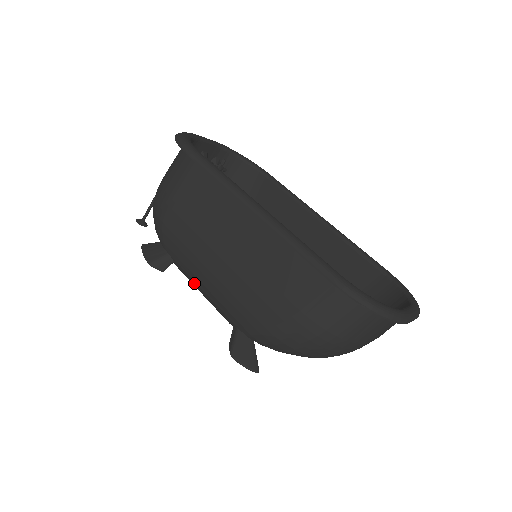
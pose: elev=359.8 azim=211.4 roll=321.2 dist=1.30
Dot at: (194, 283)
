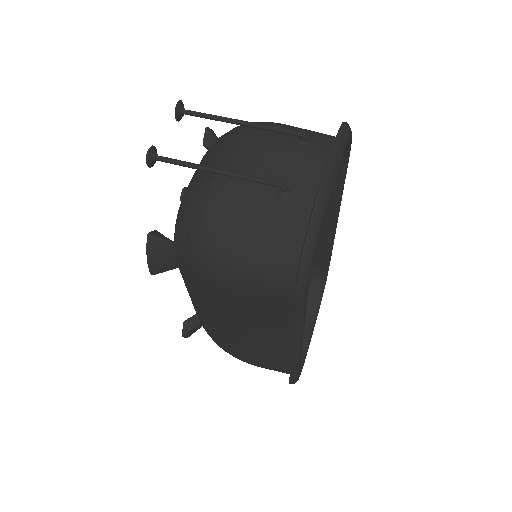
Dot at: (186, 287)
